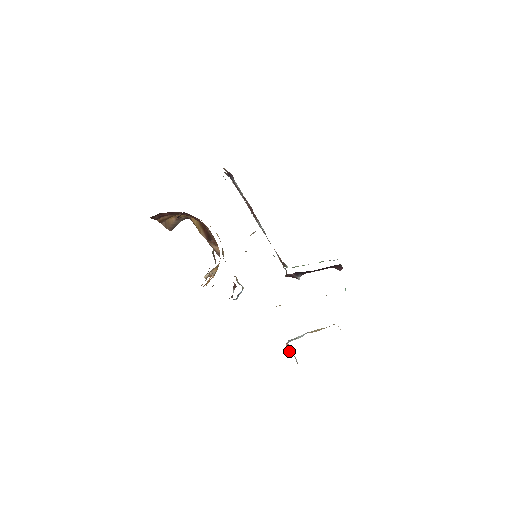
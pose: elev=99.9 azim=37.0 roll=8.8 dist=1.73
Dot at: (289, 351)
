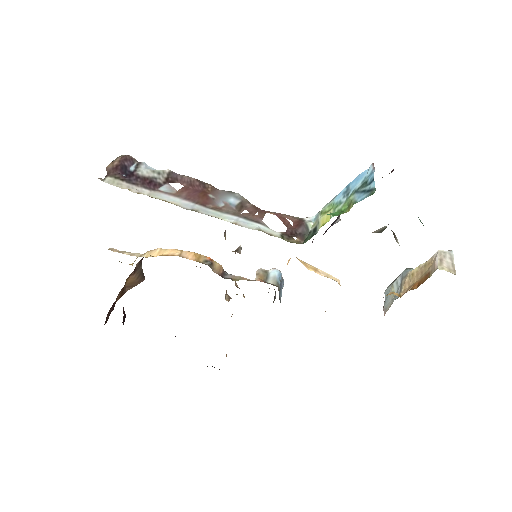
Dot at: occluded
